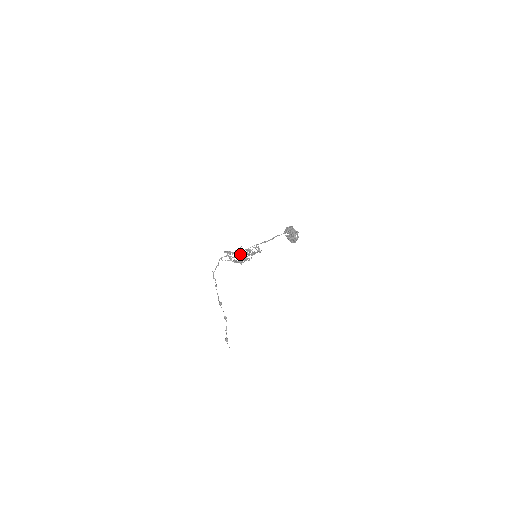
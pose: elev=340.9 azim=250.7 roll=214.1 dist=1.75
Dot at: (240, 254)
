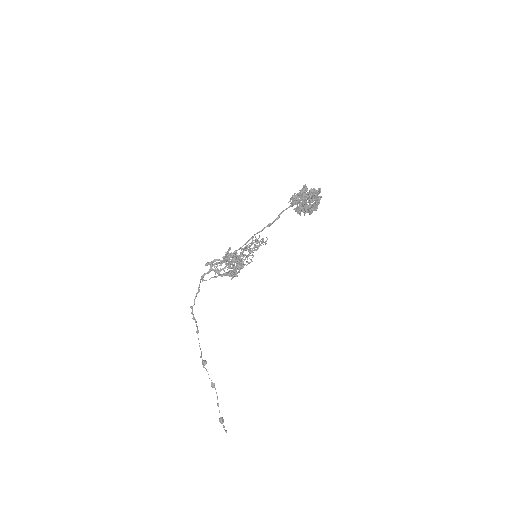
Dot at: (236, 255)
